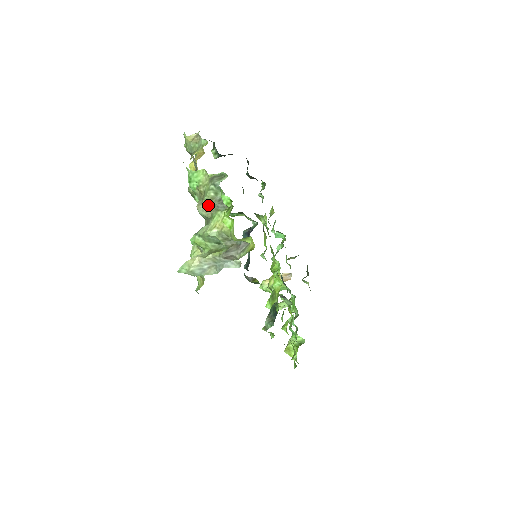
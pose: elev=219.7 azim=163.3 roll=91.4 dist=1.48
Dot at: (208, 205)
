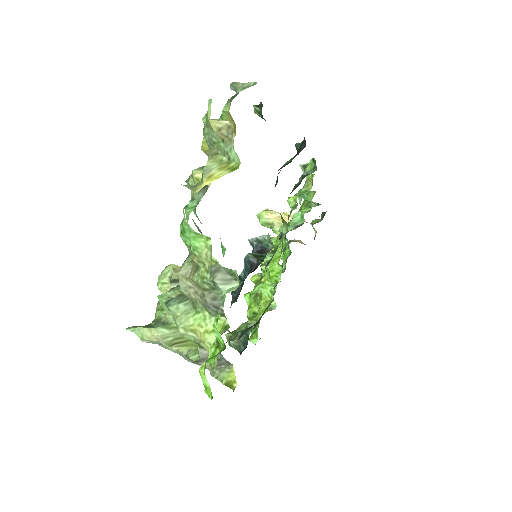
Dot at: (196, 289)
